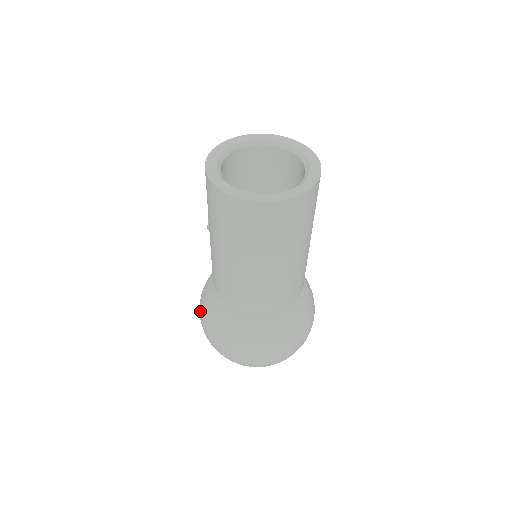
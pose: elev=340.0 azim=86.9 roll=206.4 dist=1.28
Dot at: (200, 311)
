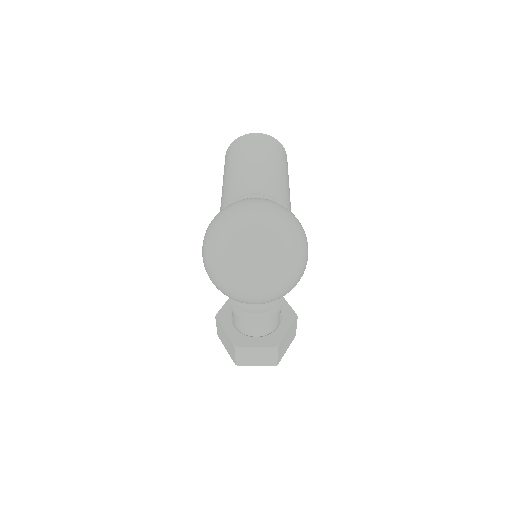
Dot at: occluded
